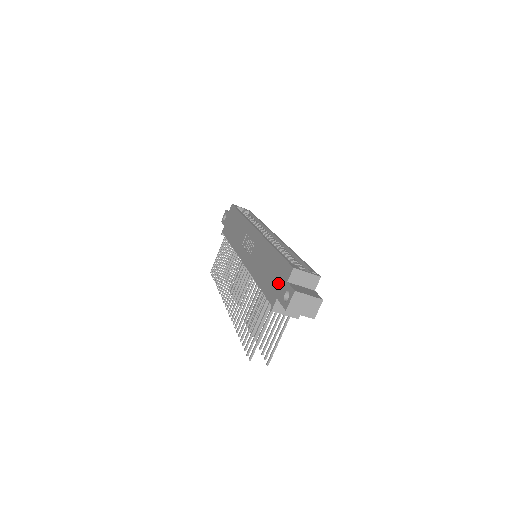
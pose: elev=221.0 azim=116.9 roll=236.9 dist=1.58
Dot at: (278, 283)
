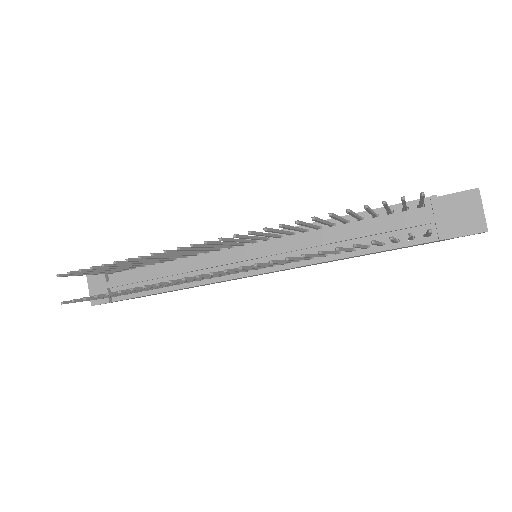
Dot at: occluded
